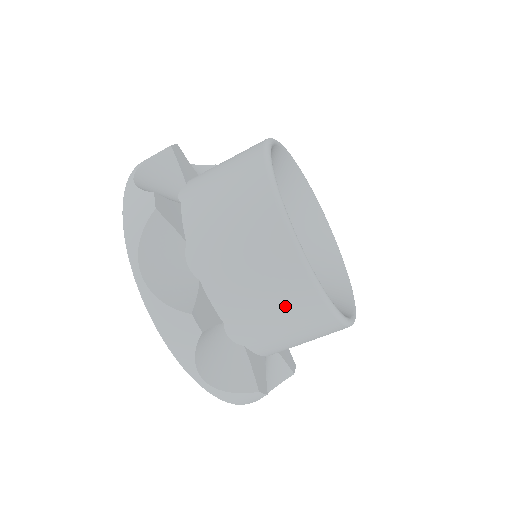
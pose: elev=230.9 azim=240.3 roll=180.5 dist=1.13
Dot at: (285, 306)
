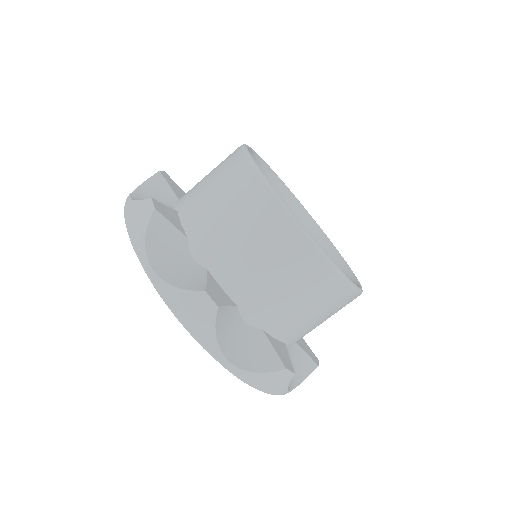
Dot at: (238, 206)
